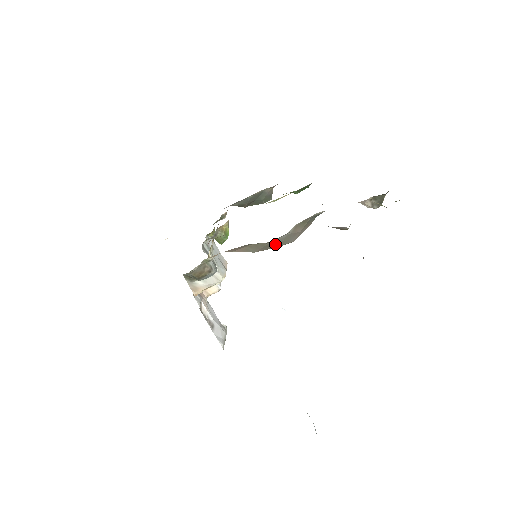
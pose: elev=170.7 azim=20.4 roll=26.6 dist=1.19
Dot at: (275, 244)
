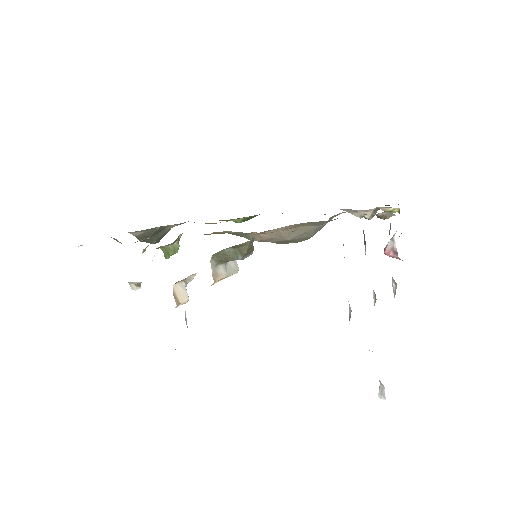
Dot at: (313, 232)
